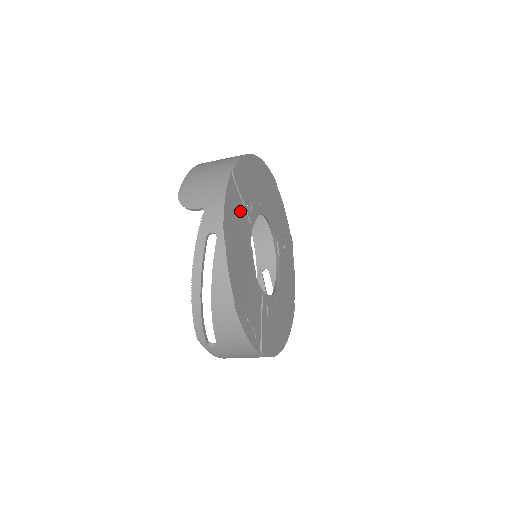
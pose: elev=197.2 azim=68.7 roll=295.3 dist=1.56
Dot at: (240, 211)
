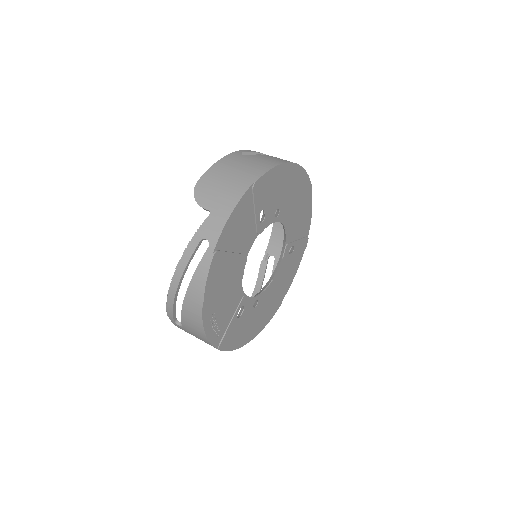
Dot at: (248, 222)
